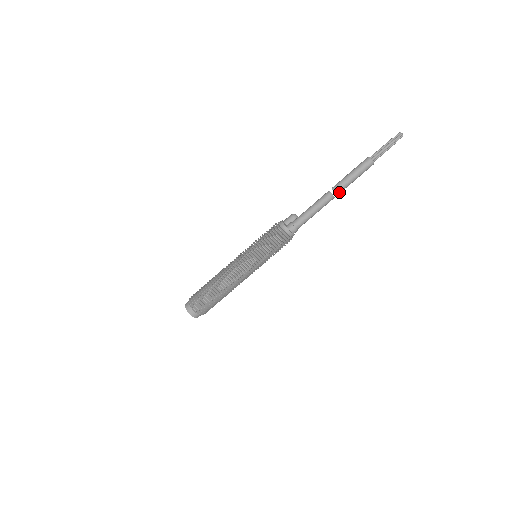
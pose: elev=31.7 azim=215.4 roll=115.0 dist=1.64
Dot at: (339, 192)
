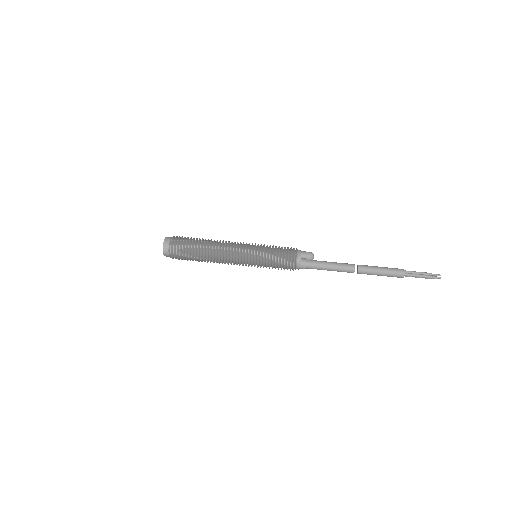
Dot at: (361, 273)
